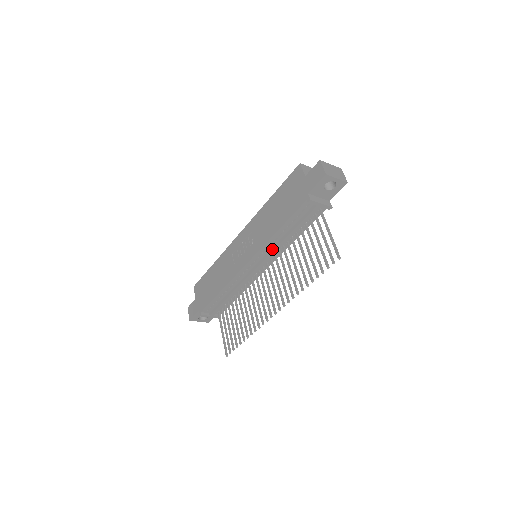
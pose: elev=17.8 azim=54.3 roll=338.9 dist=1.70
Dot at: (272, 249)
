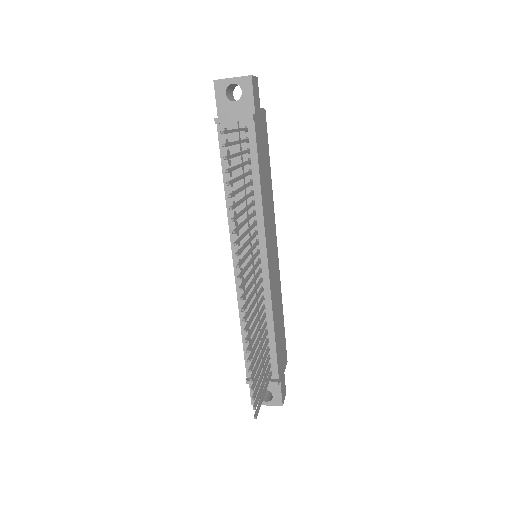
Dot at: occluded
